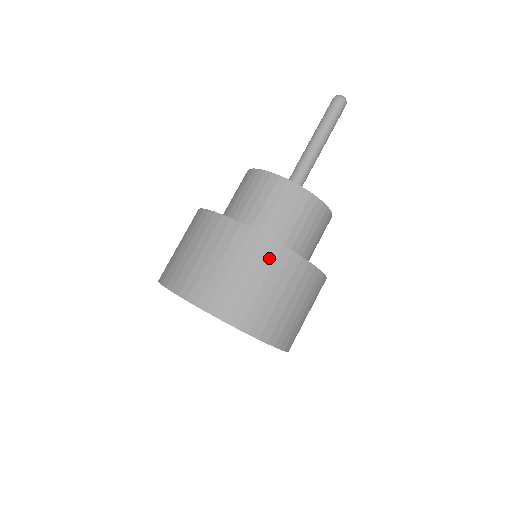
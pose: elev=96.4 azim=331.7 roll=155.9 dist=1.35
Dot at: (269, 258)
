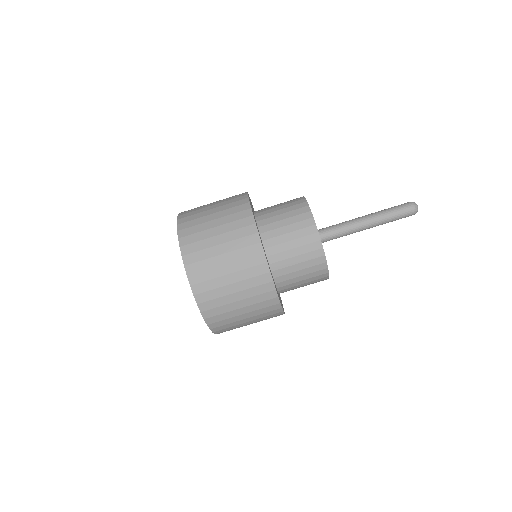
Dot at: (267, 309)
